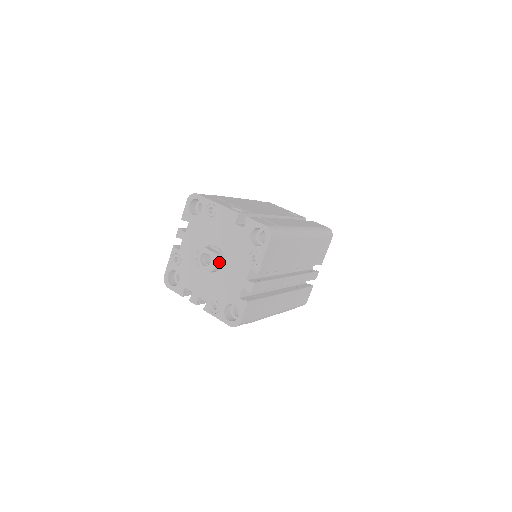
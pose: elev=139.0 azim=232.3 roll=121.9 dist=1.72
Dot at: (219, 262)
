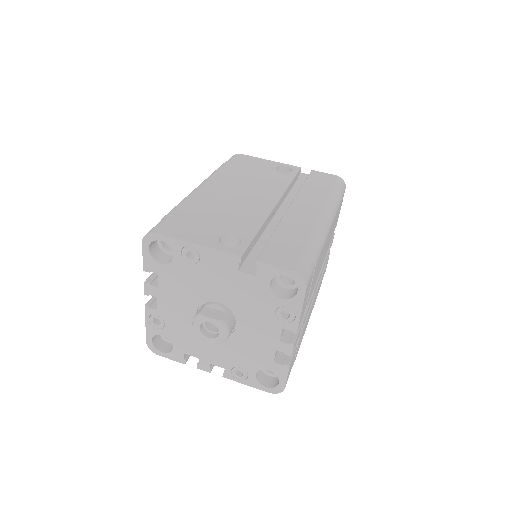
Dot at: (231, 328)
